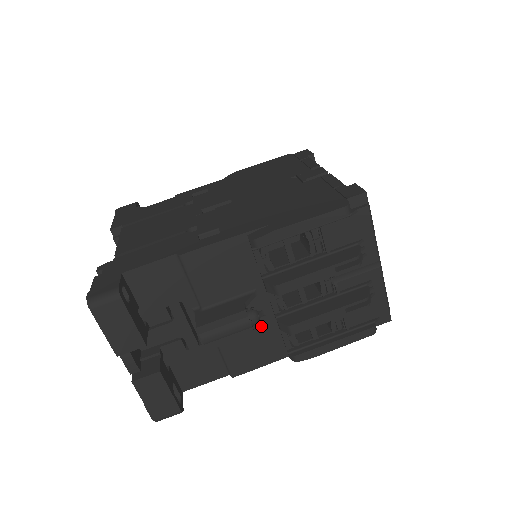
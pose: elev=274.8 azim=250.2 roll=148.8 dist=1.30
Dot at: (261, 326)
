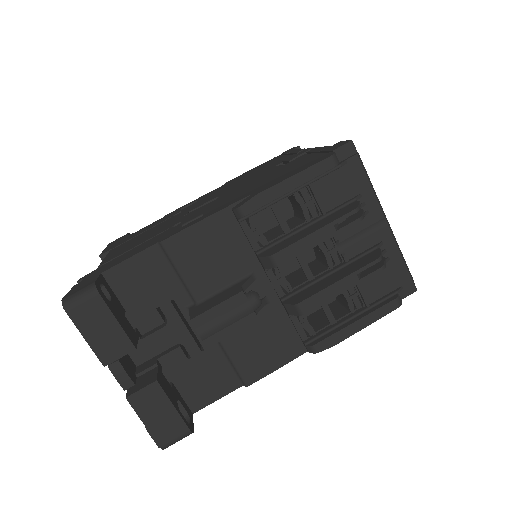
Dot at: (268, 317)
